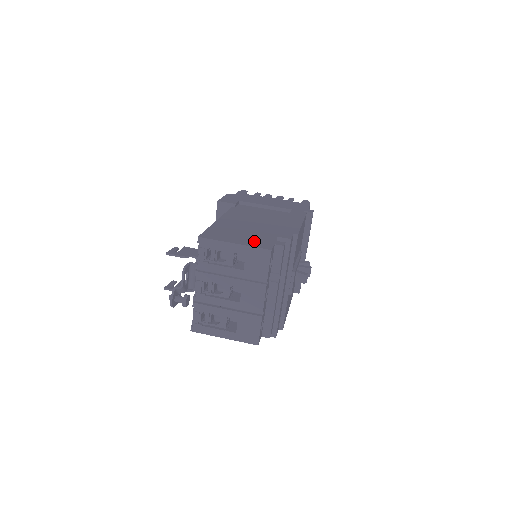
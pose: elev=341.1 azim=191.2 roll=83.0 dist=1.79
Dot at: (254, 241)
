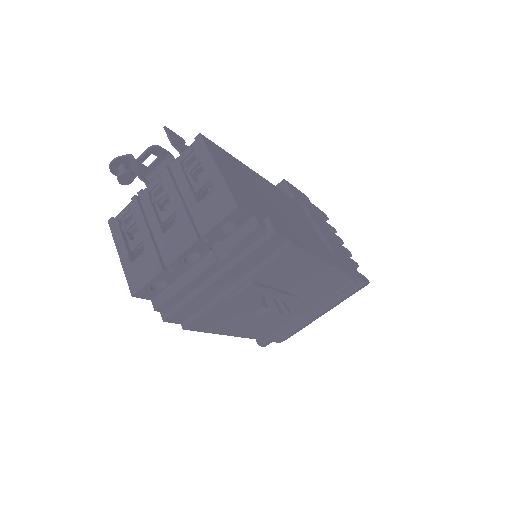
Dot at: (241, 192)
